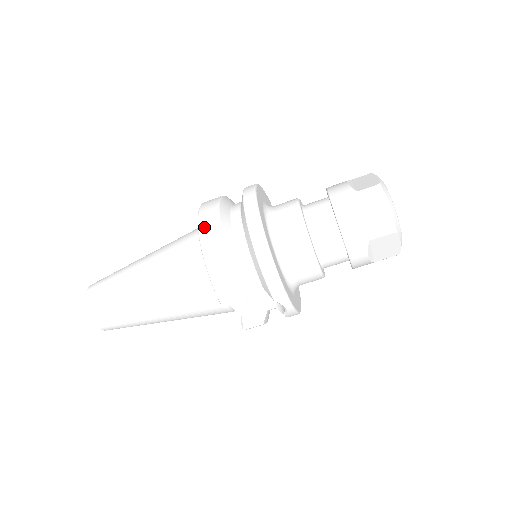
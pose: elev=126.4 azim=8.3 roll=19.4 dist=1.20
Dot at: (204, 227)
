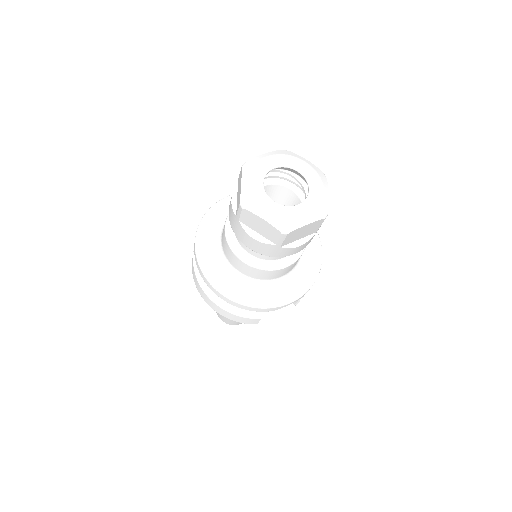
Dot at: (198, 290)
